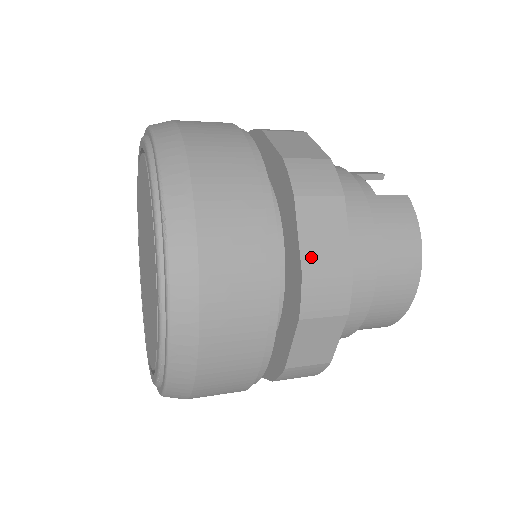
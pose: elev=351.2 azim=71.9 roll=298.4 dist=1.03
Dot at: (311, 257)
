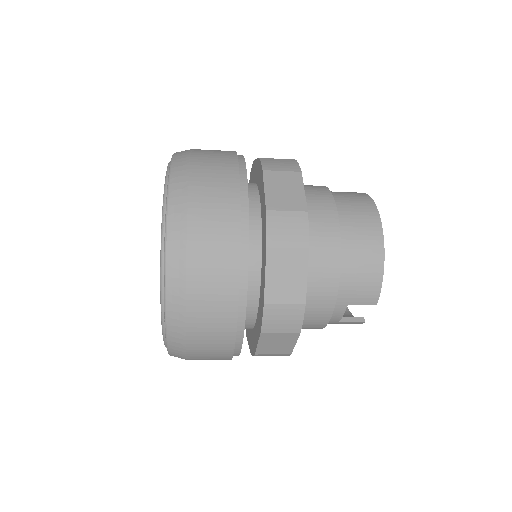
Dot at: occluded
